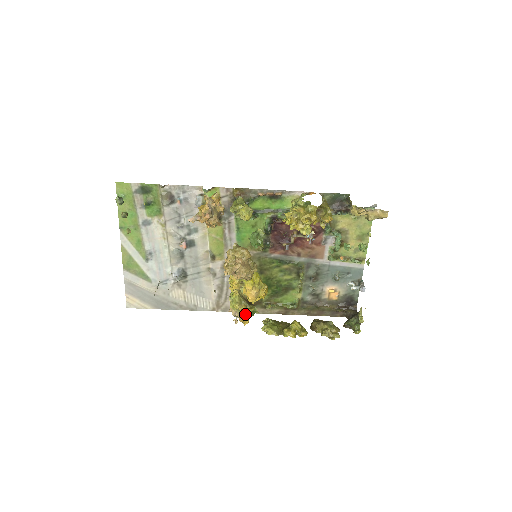
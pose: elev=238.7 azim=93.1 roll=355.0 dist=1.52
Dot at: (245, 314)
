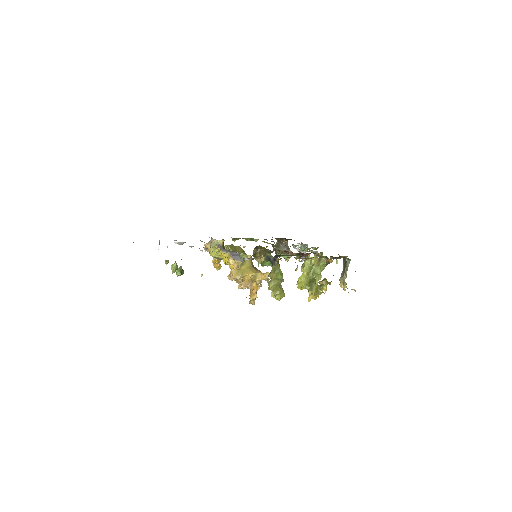
Dot at: (220, 265)
